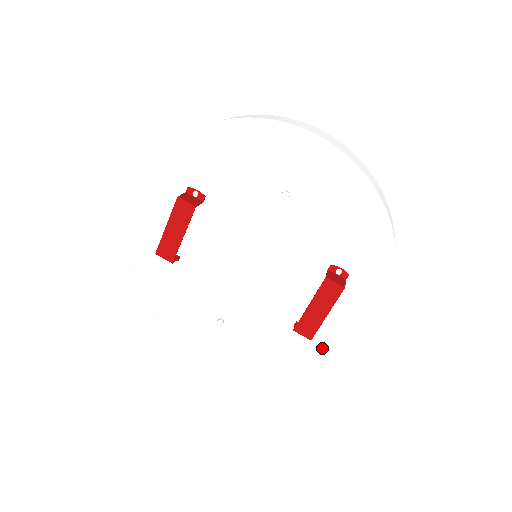
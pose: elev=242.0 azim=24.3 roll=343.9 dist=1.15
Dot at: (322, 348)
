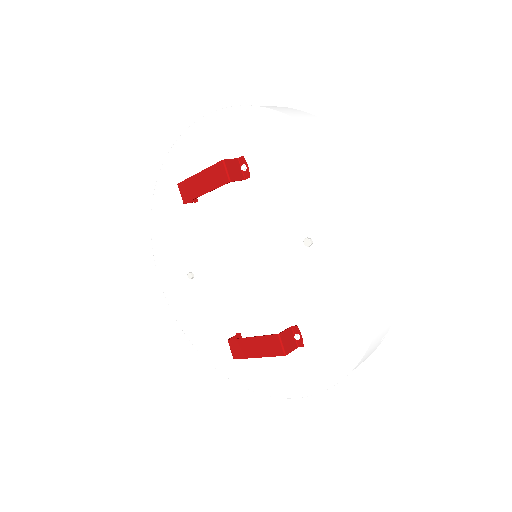
Dot at: (243, 368)
